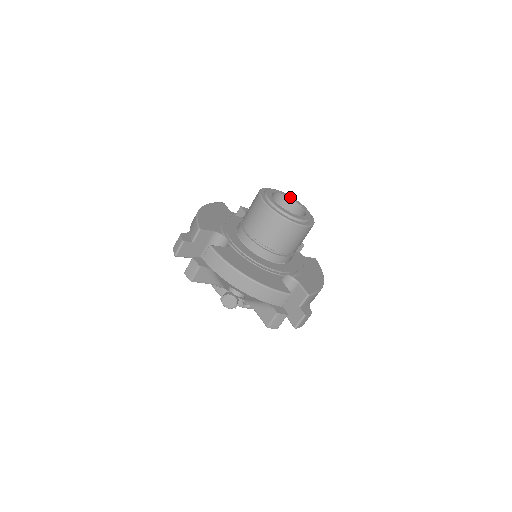
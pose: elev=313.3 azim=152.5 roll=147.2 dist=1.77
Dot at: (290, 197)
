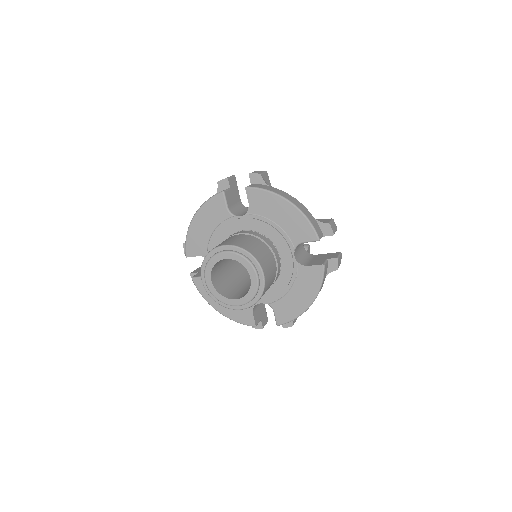
Dot at: (240, 261)
